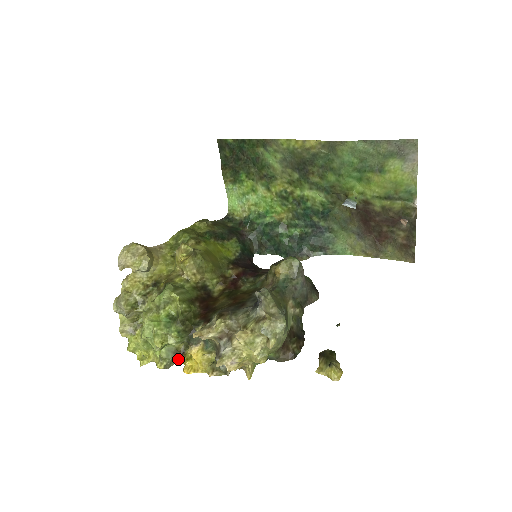
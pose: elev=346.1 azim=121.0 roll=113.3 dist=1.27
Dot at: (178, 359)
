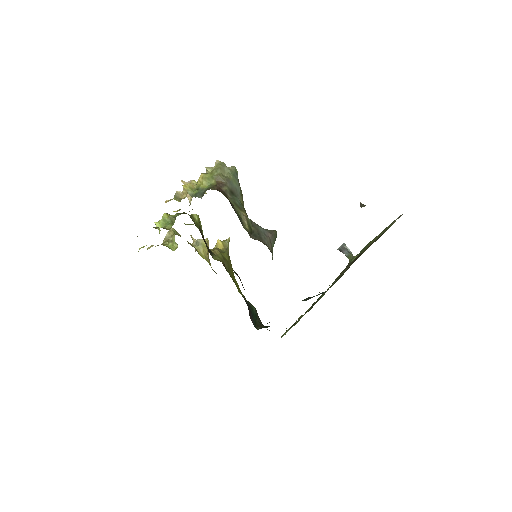
Dot at: occluded
